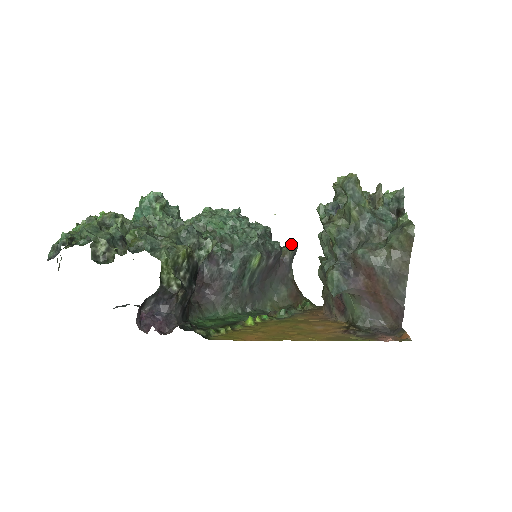
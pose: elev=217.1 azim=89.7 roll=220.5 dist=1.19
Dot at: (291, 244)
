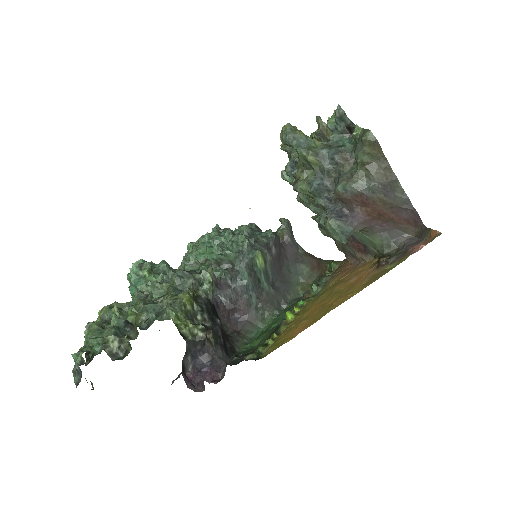
Dot at: (282, 224)
